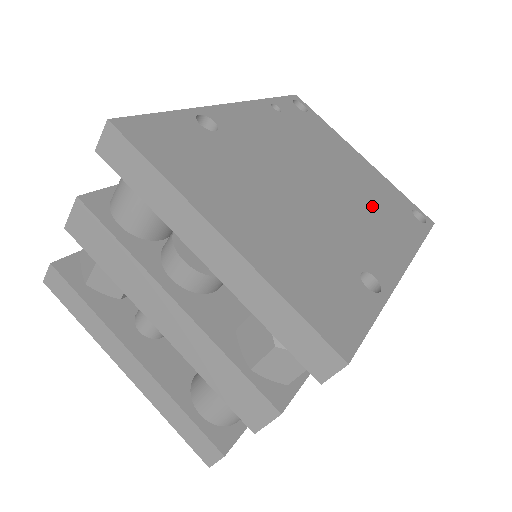
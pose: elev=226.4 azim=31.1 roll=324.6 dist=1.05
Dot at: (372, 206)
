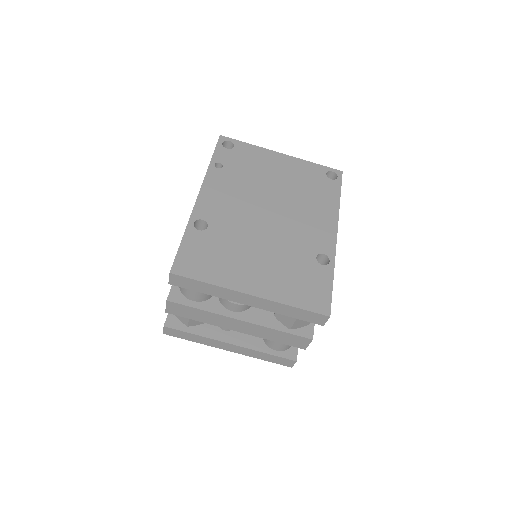
Dot at: (303, 198)
